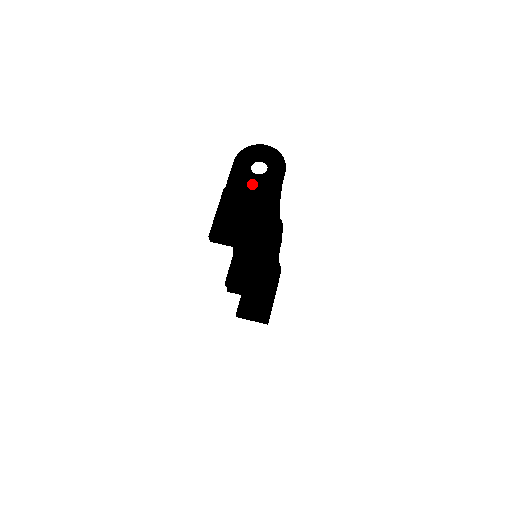
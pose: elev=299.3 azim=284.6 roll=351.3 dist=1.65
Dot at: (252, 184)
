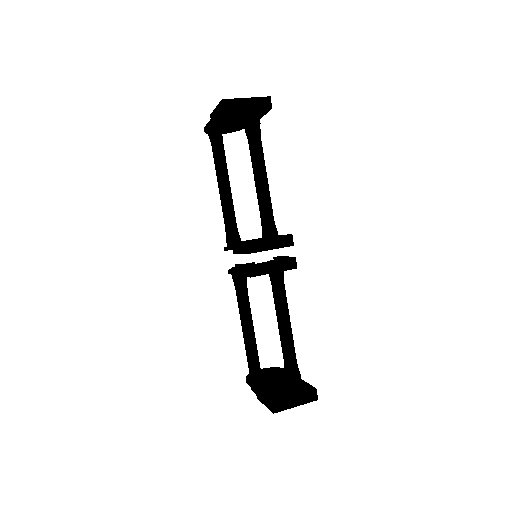
Dot at: occluded
